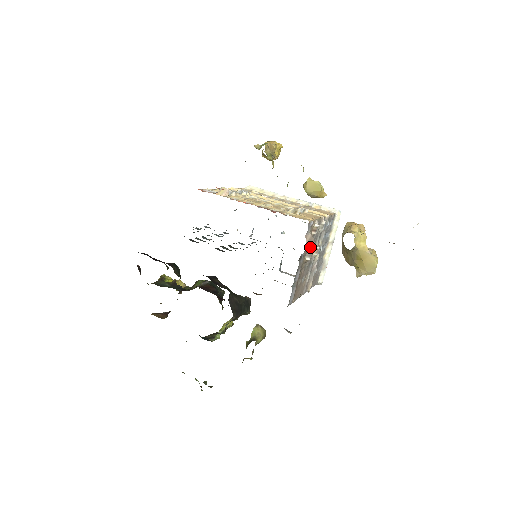
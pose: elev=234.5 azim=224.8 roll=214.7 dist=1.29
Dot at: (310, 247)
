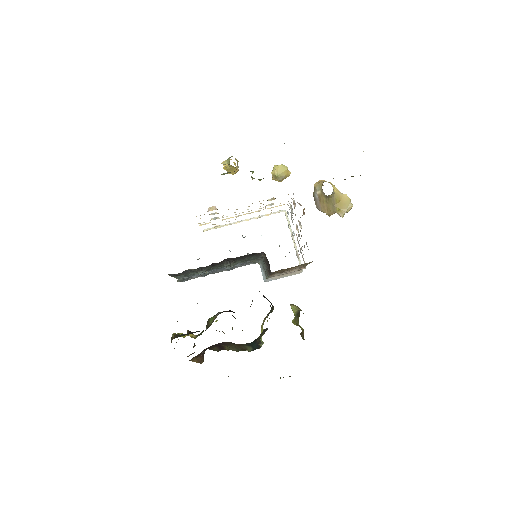
Dot at: occluded
